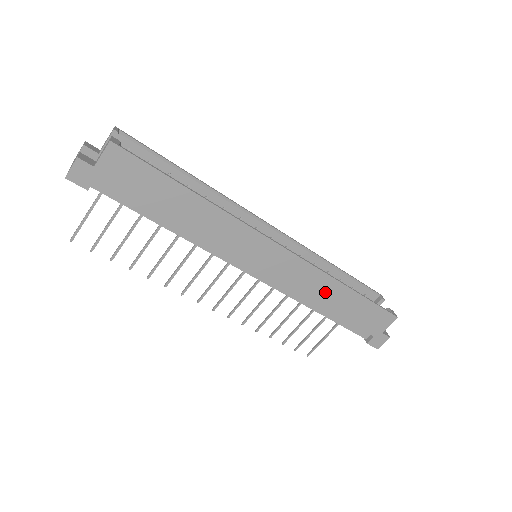
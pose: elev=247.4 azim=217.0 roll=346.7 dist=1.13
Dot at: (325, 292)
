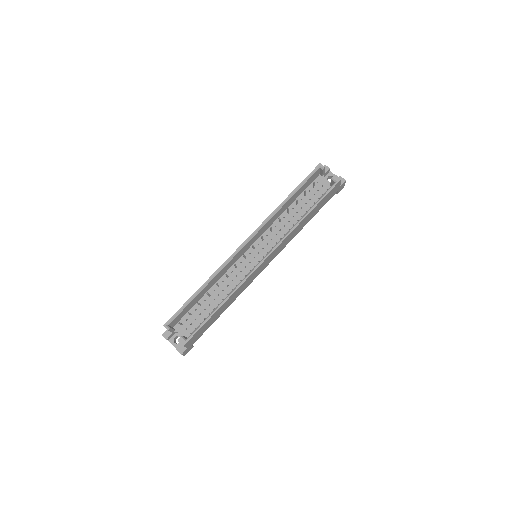
Dot at: (299, 228)
